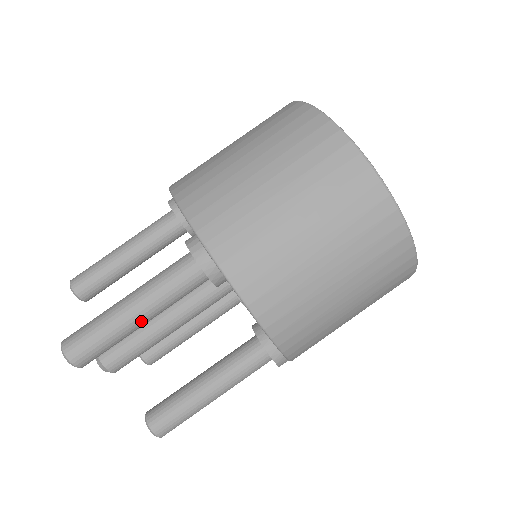
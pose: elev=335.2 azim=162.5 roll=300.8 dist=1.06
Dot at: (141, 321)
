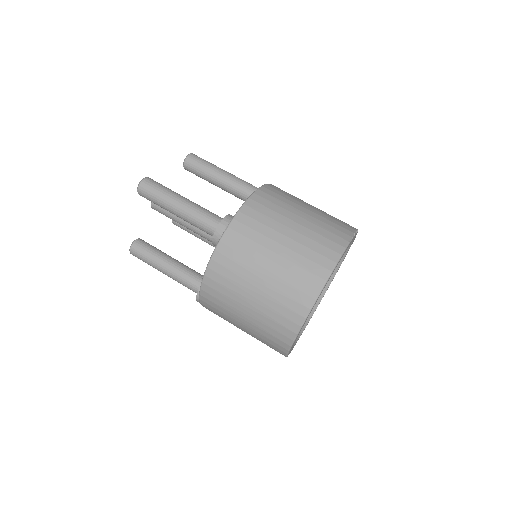
Dot at: (175, 213)
